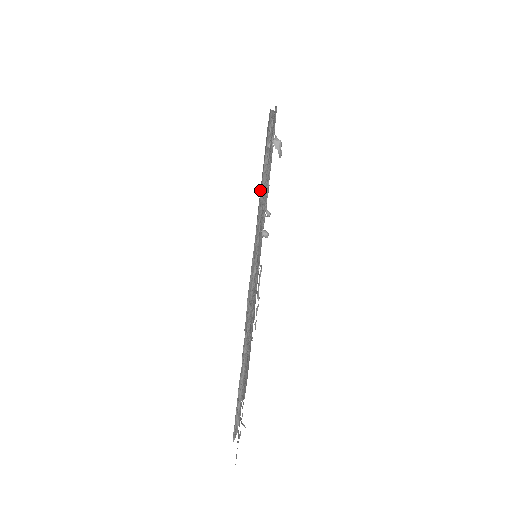
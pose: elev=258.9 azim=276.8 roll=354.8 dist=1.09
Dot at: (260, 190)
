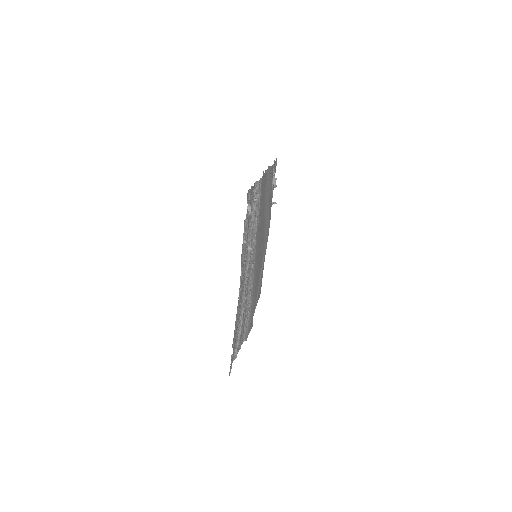
Dot at: (264, 213)
